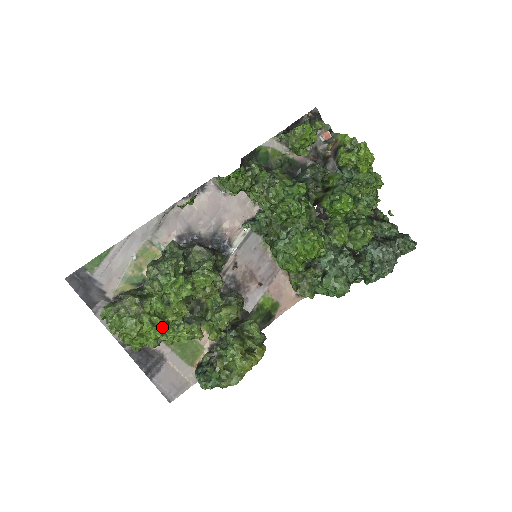
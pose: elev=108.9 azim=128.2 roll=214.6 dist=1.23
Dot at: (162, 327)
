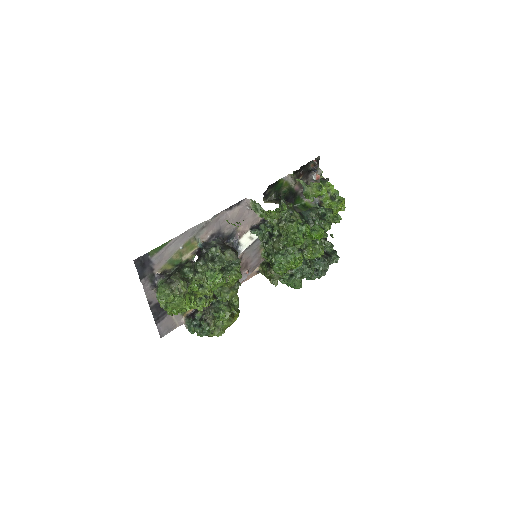
Dot at: occluded
